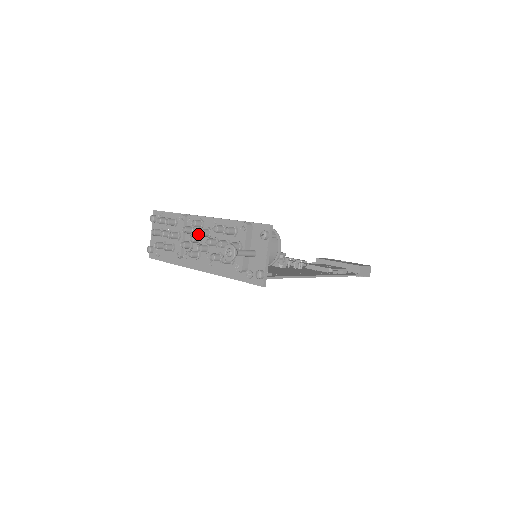
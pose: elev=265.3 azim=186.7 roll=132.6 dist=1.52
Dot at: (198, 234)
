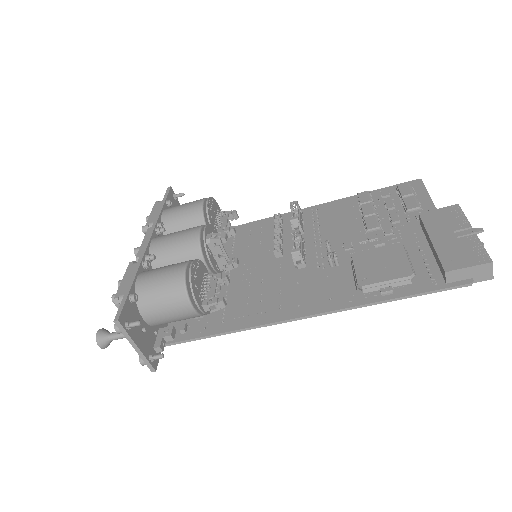
Dot at: occluded
